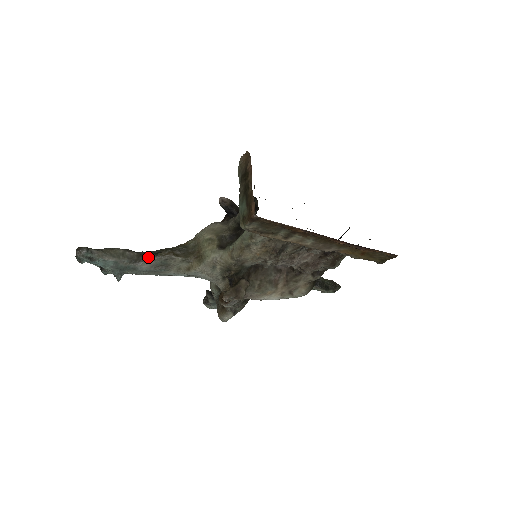
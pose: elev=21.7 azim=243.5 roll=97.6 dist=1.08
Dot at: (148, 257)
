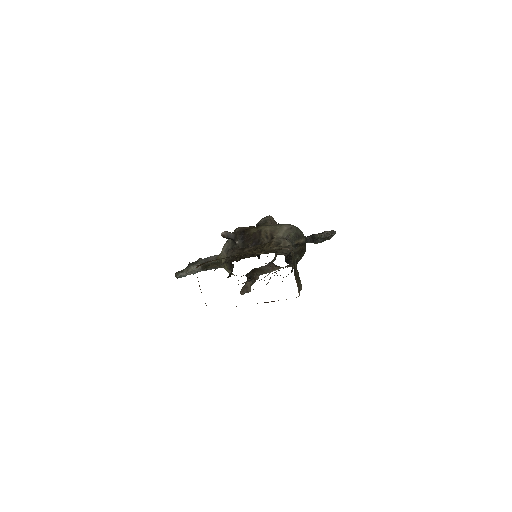
Dot at: (206, 268)
